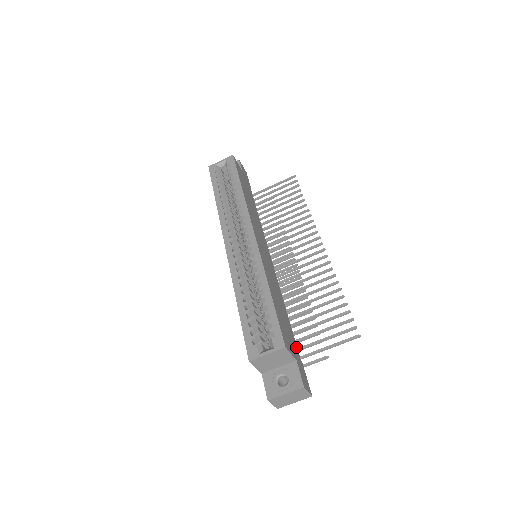
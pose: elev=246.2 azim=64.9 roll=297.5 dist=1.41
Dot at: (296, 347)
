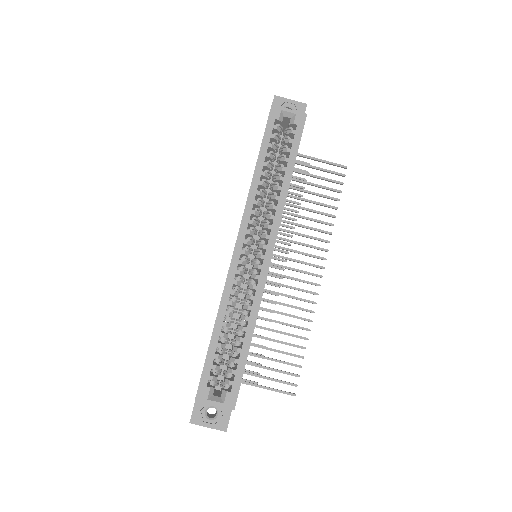
Dot at: occluded
